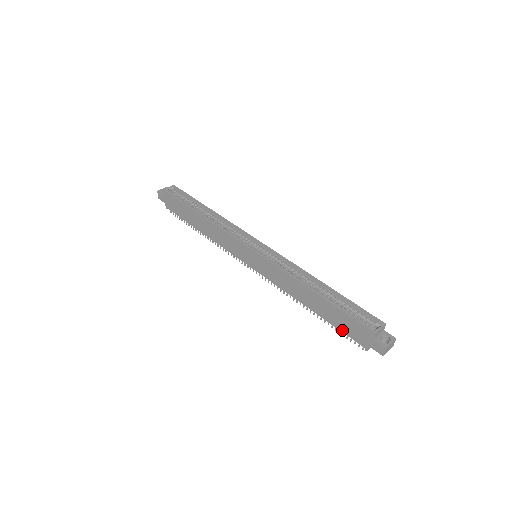
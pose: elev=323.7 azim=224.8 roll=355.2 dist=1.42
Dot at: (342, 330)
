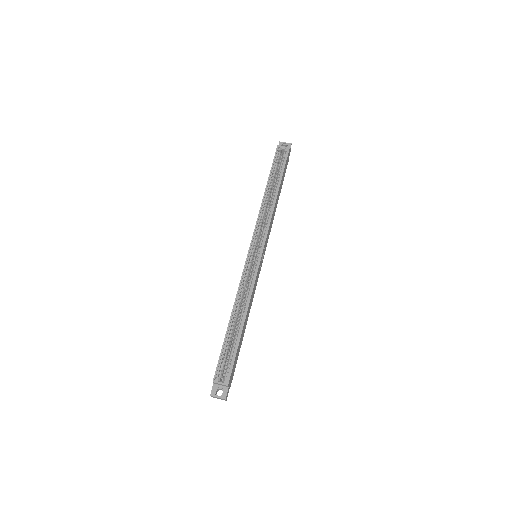
Dot at: occluded
